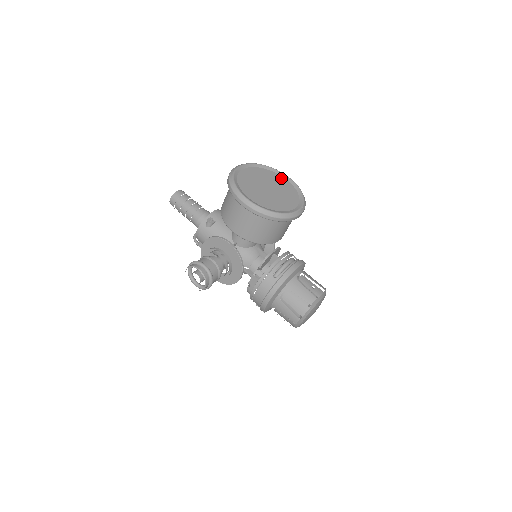
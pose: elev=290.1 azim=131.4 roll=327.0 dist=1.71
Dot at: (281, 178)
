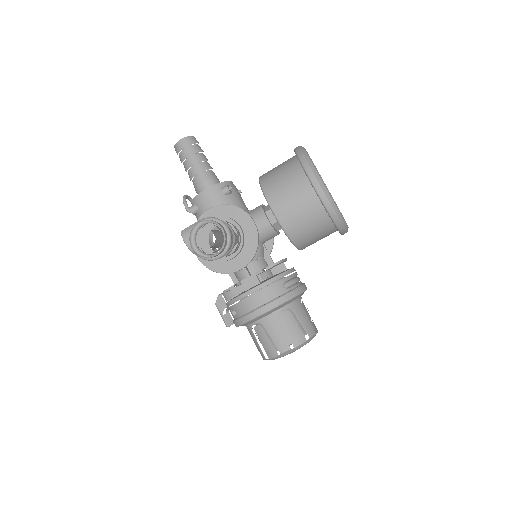
Dot at: occluded
